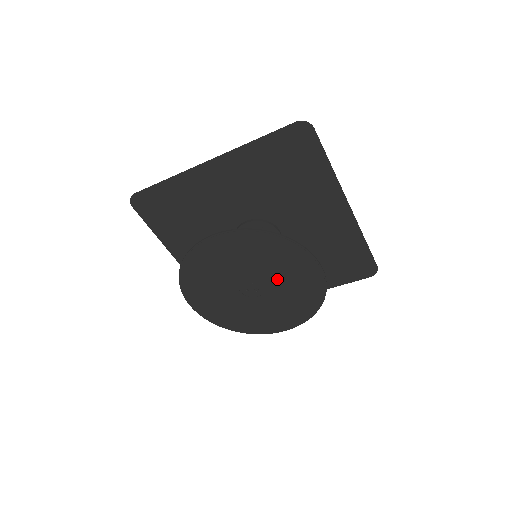
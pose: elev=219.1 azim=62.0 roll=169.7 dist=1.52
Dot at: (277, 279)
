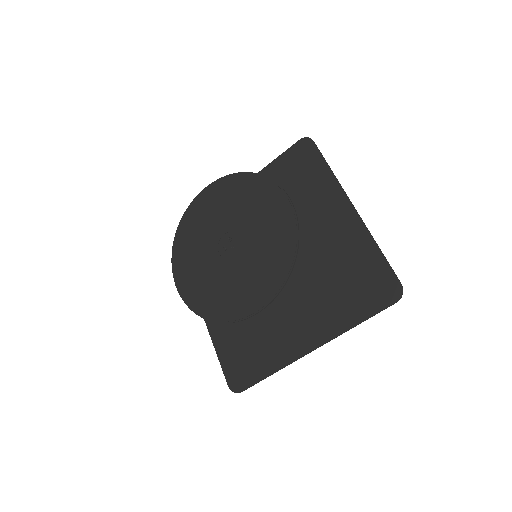
Dot at: (251, 227)
